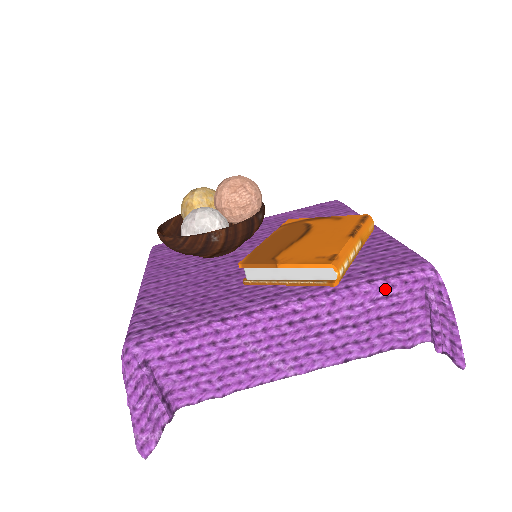
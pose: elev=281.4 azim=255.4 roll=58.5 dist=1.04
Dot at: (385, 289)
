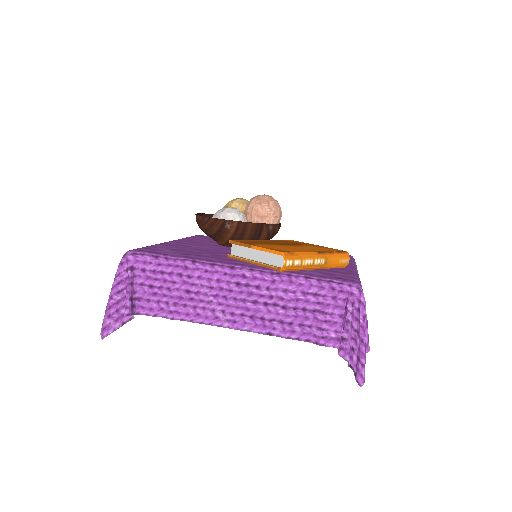
Dot at: (315, 287)
